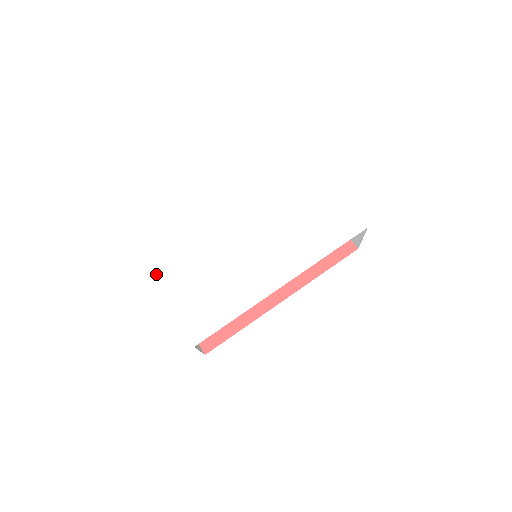
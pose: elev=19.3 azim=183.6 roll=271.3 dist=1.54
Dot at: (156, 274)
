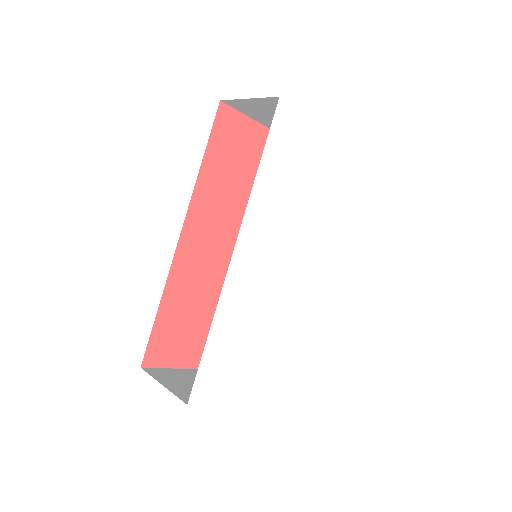
Dot at: (211, 394)
